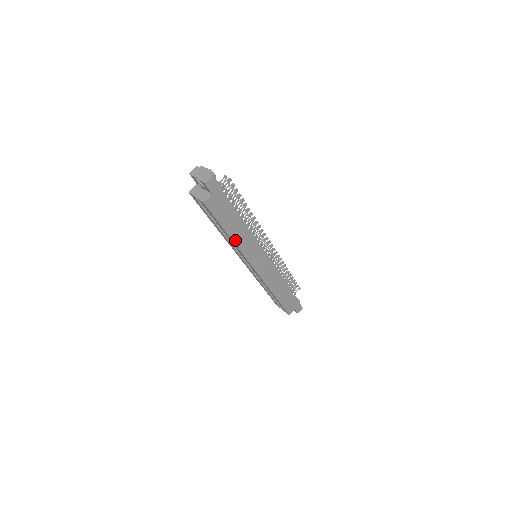
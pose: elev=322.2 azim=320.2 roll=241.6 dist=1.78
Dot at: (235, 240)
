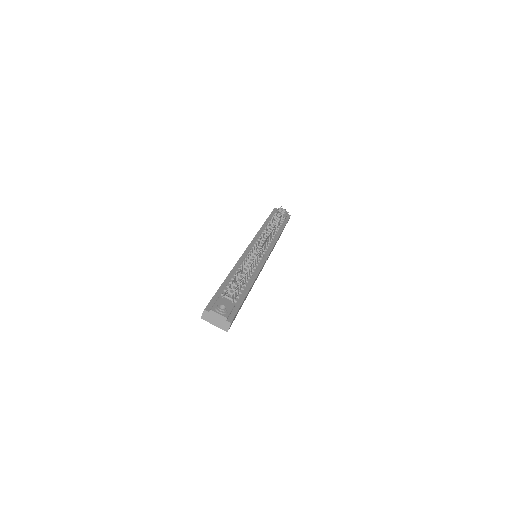
Dot at: occluded
